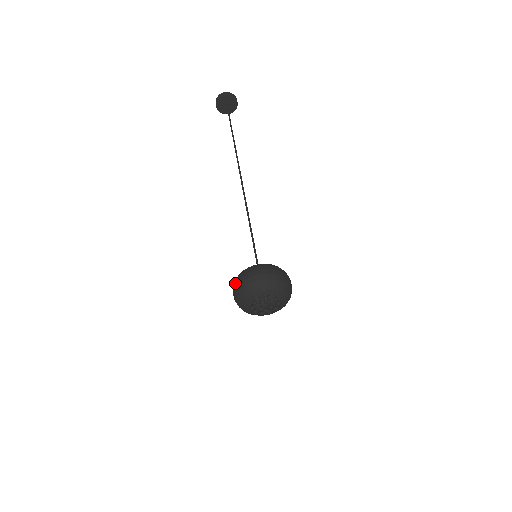
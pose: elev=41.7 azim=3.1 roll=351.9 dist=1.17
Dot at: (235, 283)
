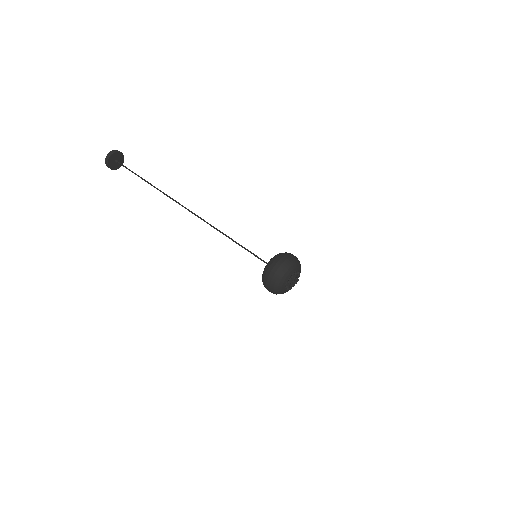
Dot at: (266, 287)
